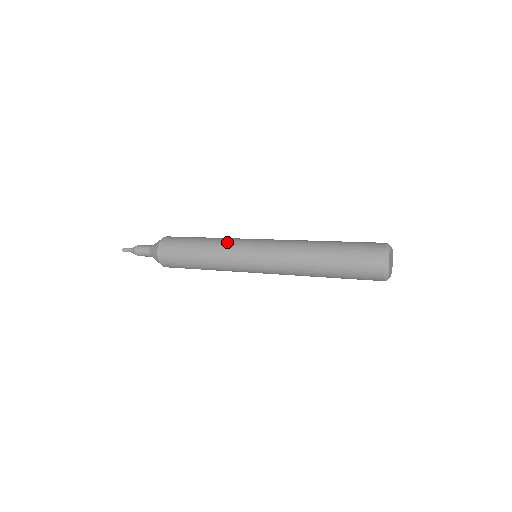
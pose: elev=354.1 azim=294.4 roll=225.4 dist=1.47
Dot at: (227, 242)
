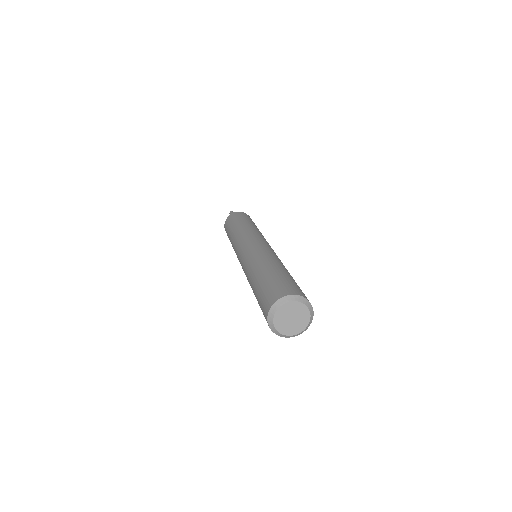
Dot at: (255, 231)
